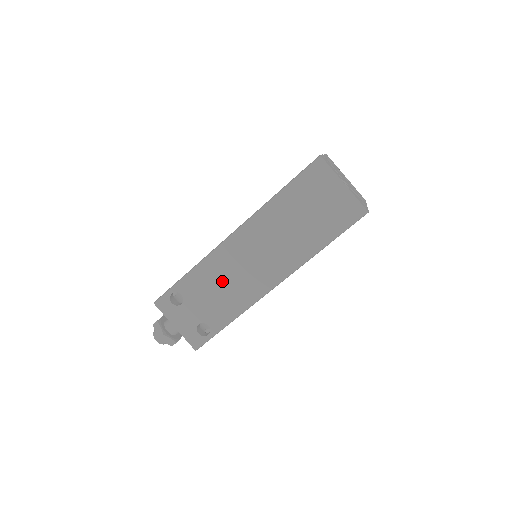
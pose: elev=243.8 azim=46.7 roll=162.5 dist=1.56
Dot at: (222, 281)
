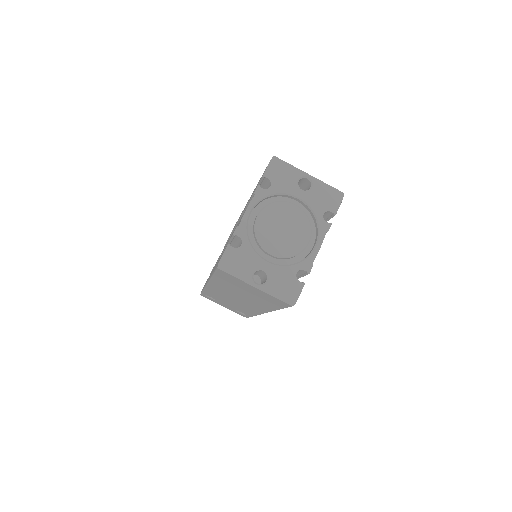
Dot at: (227, 300)
